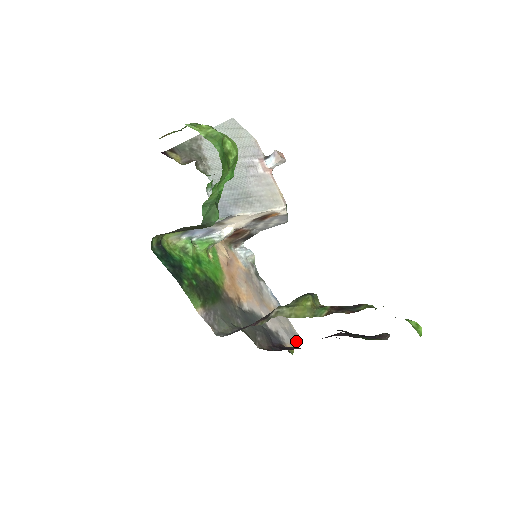
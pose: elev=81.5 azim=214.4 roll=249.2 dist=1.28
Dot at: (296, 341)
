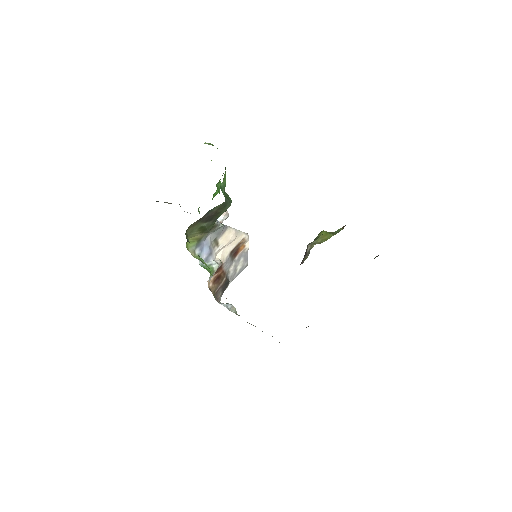
Dot at: occluded
